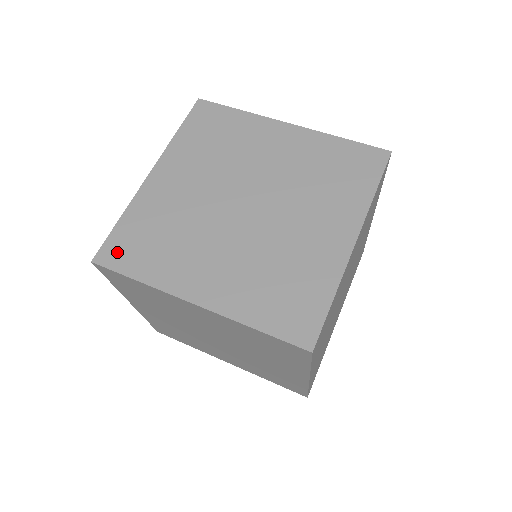
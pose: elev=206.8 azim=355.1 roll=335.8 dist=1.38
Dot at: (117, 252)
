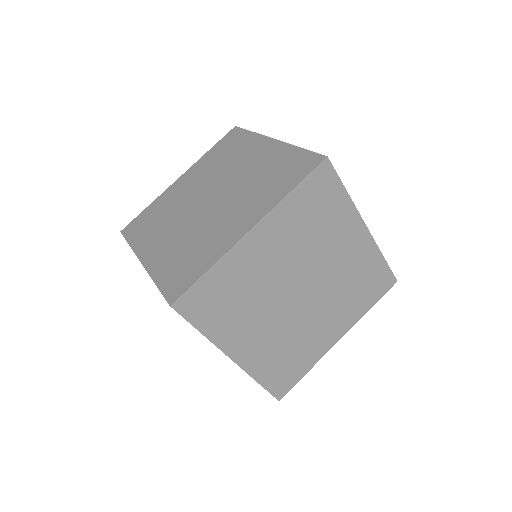
Dot at: (133, 227)
